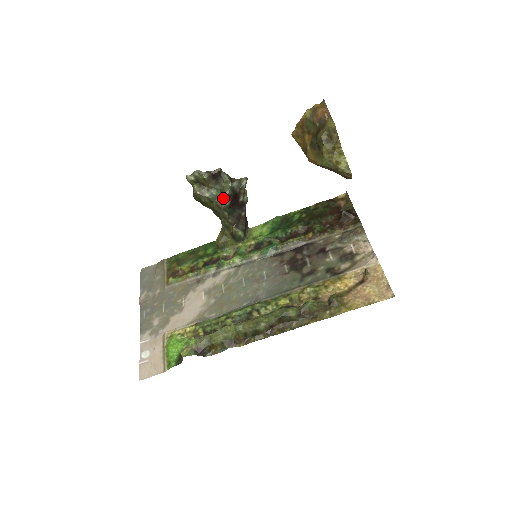
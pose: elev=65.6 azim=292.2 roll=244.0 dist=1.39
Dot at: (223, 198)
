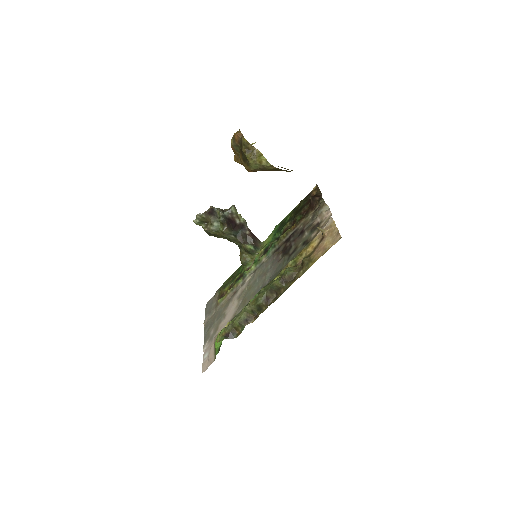
Dot at: (222, 226)
